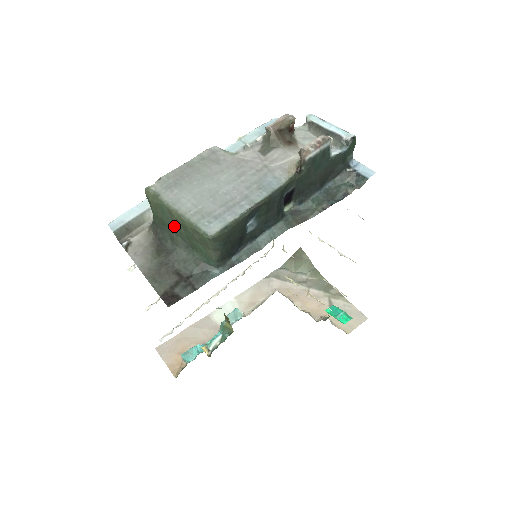
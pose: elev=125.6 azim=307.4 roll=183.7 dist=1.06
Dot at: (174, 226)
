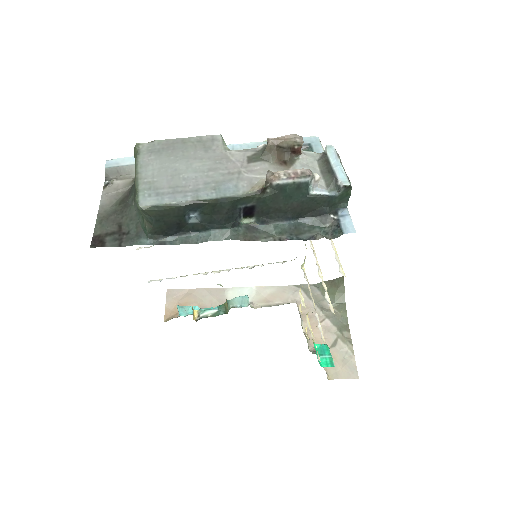
Dot at: occluded
